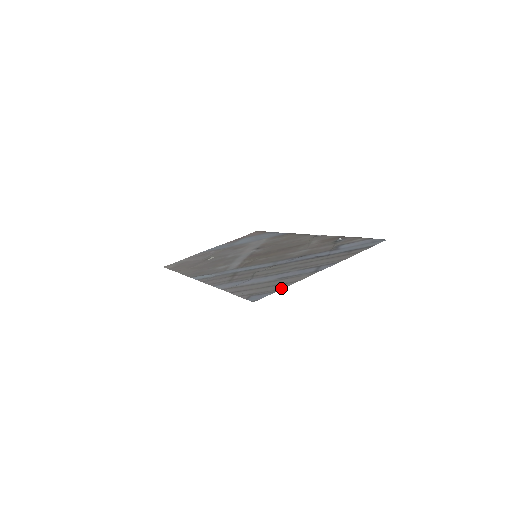
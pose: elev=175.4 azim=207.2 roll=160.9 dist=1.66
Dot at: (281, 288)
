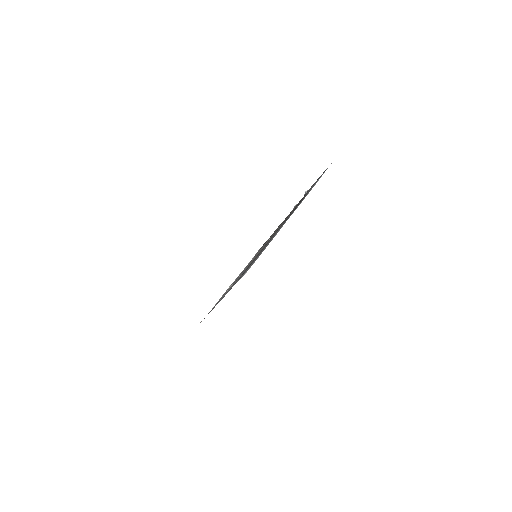
Dot at: (265, 248)
